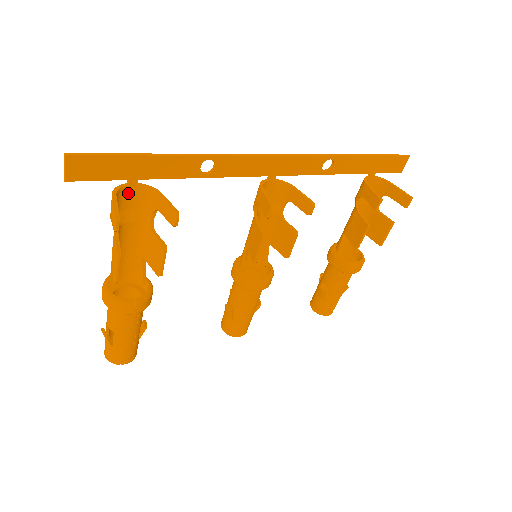
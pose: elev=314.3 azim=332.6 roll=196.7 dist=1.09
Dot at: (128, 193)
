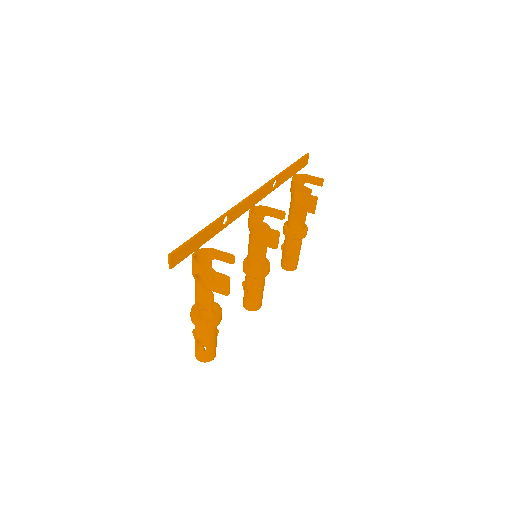
Dot at: (196, 258)
